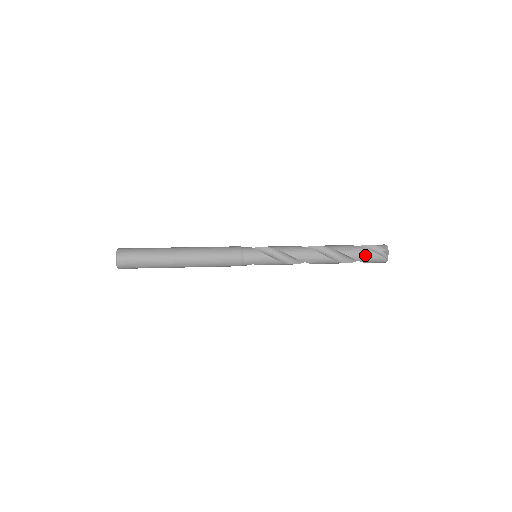
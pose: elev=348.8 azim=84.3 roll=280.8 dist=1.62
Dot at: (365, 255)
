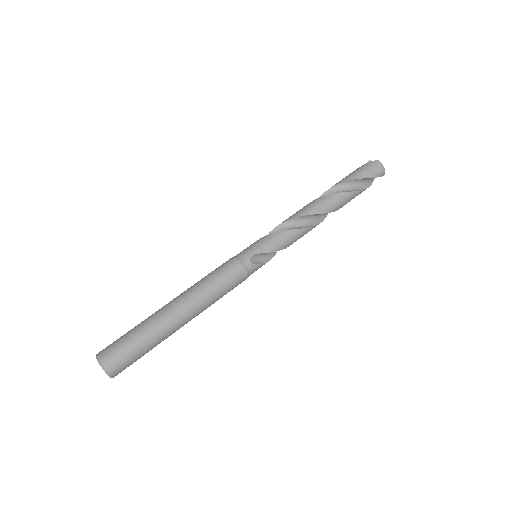
Dot at: occluded
